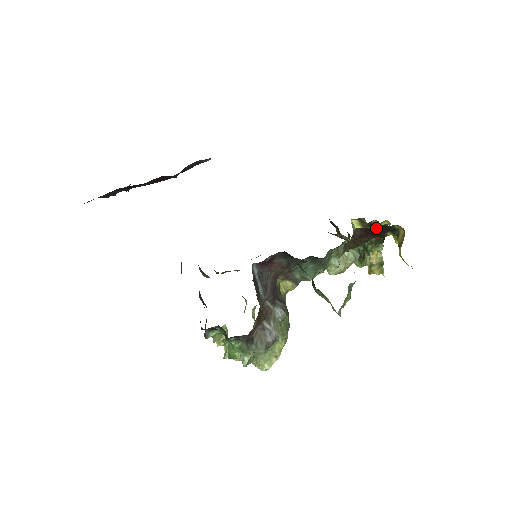
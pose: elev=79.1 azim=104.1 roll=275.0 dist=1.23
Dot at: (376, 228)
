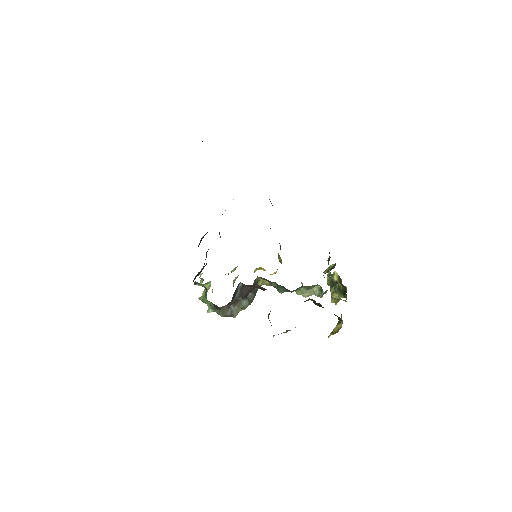
Dot at: occluded
